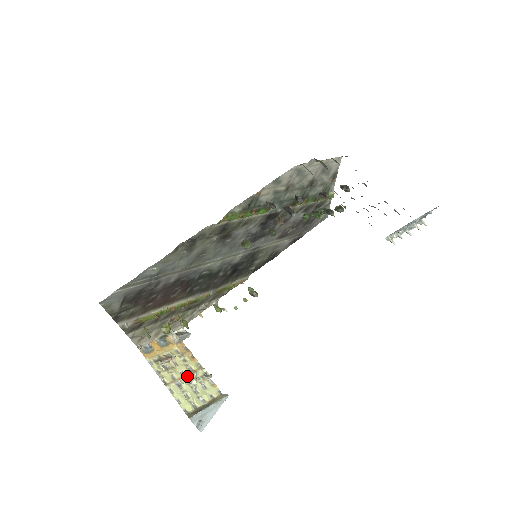
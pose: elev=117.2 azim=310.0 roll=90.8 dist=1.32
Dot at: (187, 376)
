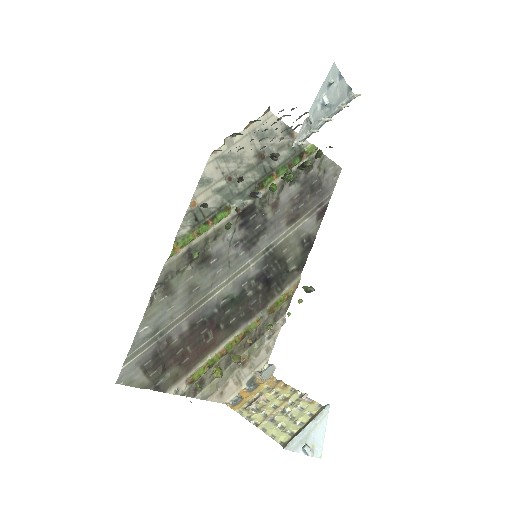
Dot at: (280, 407)
